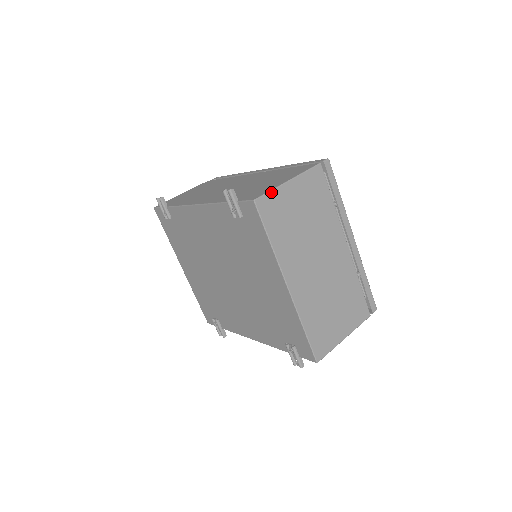
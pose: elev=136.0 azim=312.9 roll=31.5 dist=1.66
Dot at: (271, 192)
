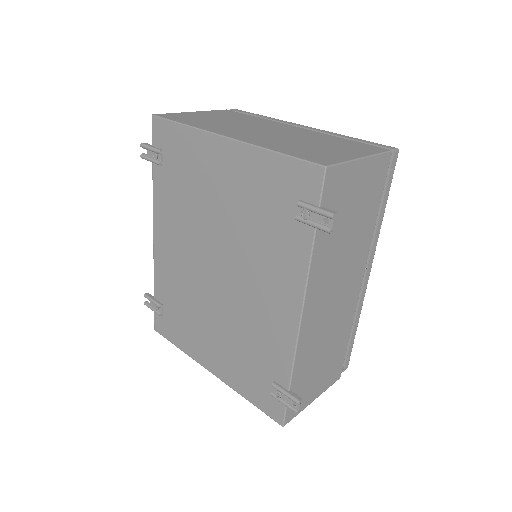
Dot at: (172, 114)
